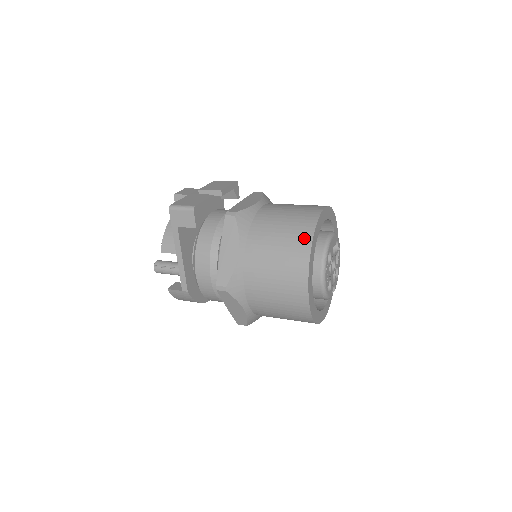
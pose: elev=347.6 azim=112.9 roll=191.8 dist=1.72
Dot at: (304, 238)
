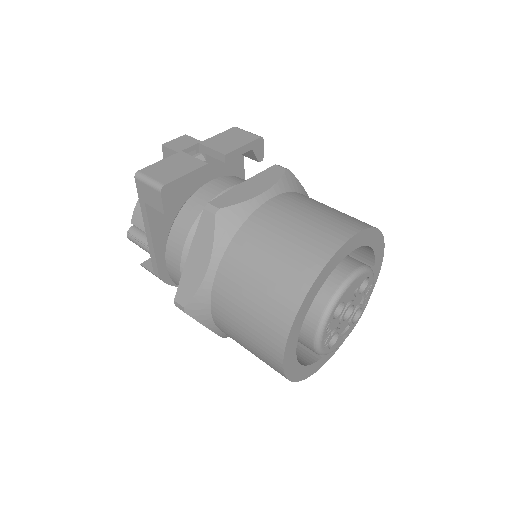
Dot at: (296, 286)
